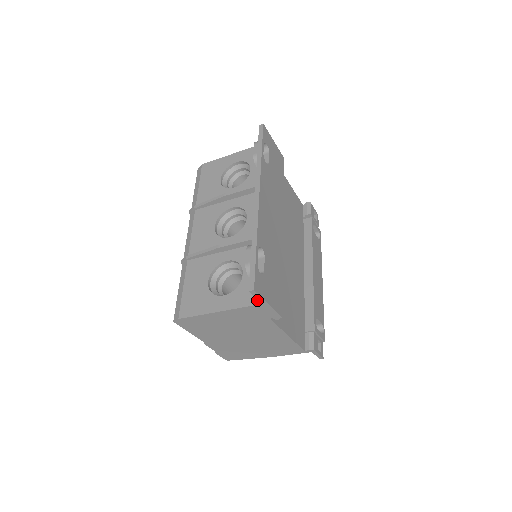
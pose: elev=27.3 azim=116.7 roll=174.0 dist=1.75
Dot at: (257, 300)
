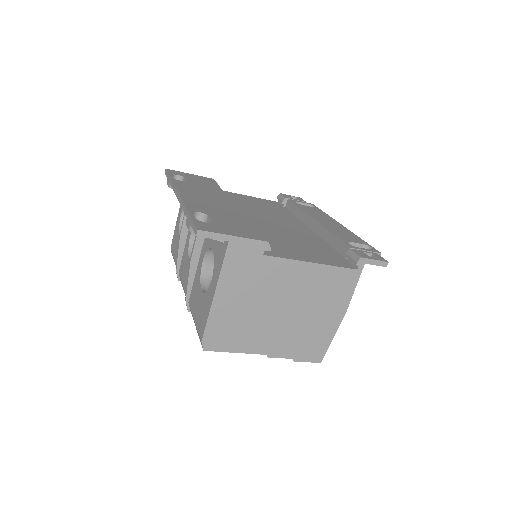
Dot at: (225, 245)
